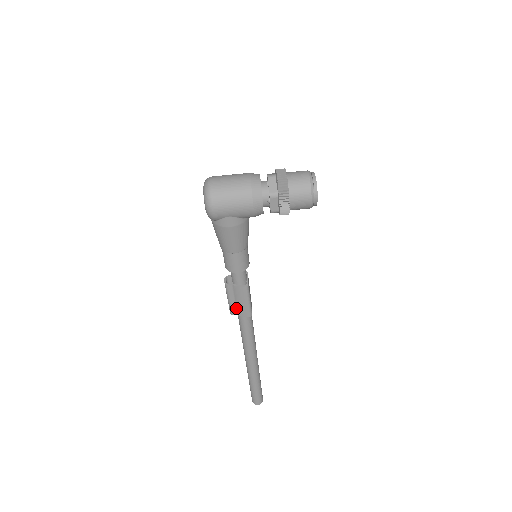
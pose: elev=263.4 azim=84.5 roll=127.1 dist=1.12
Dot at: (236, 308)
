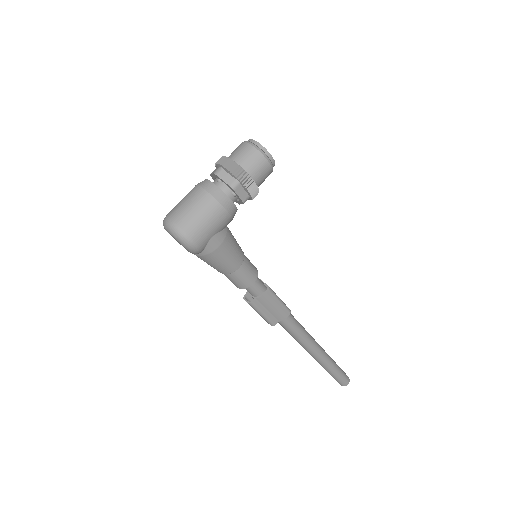
Dot at: (273, 317)
